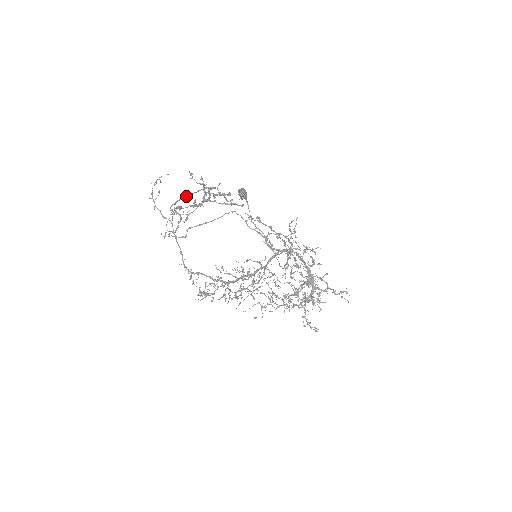
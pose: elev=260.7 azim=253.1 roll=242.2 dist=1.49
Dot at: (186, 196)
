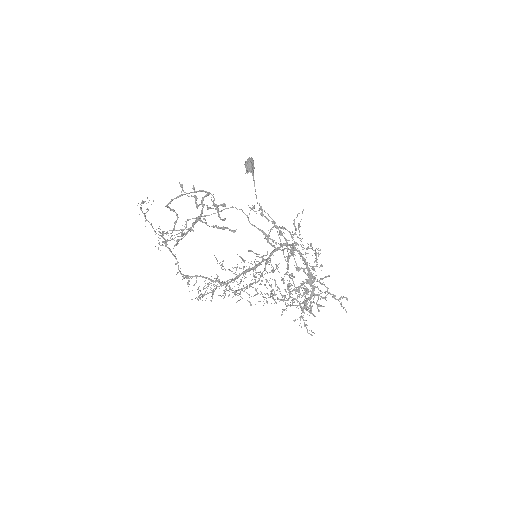
Dot at: (181, 195)
